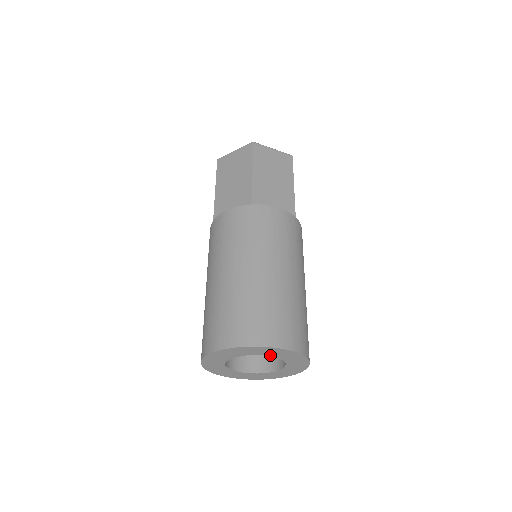
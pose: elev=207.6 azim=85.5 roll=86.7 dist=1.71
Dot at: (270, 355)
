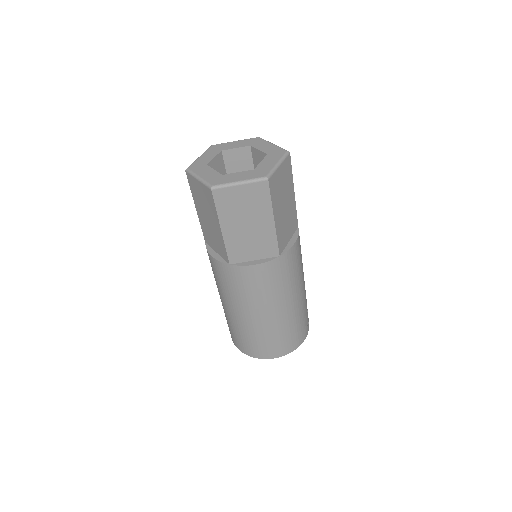
Dot at: occluded
